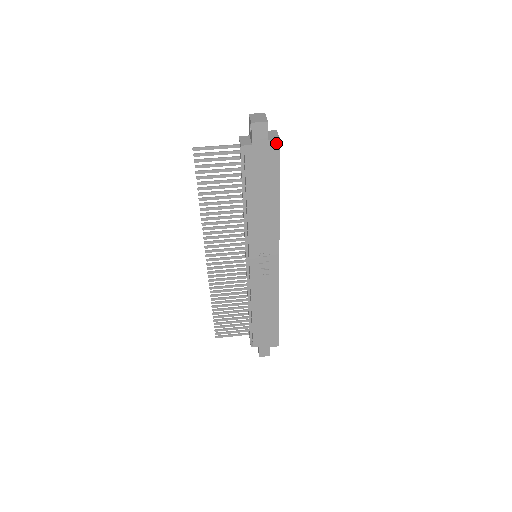
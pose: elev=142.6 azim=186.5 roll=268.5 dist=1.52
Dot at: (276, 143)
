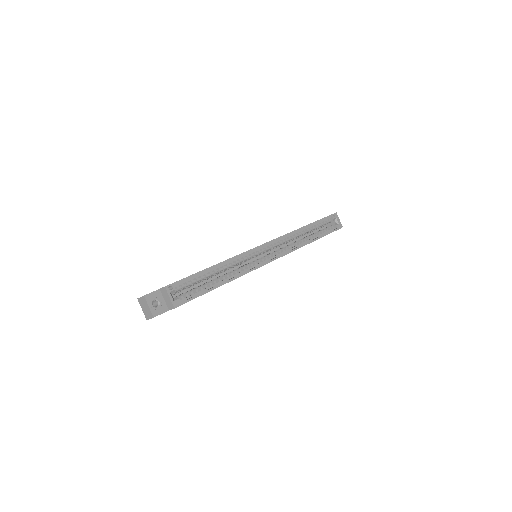
Dot at: occluded
